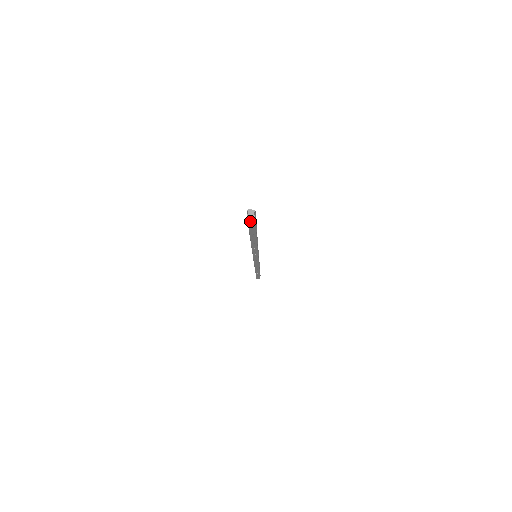
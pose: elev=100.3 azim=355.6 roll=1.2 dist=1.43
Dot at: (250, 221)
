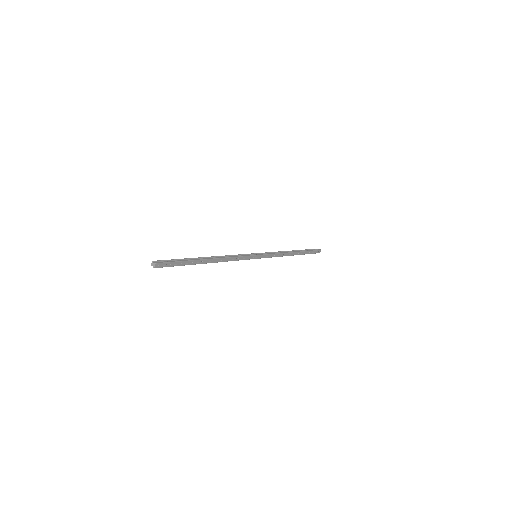
Dot at: (164, 266)
